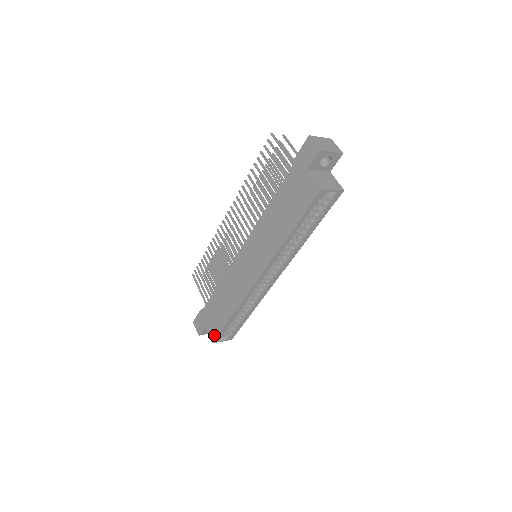
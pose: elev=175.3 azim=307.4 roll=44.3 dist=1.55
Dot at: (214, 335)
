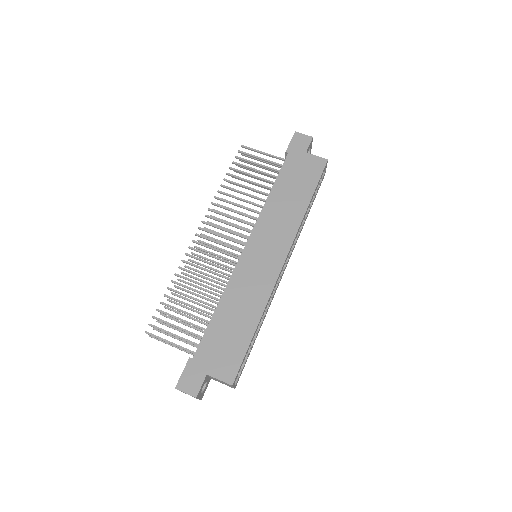
Dot at: (232, 371)
